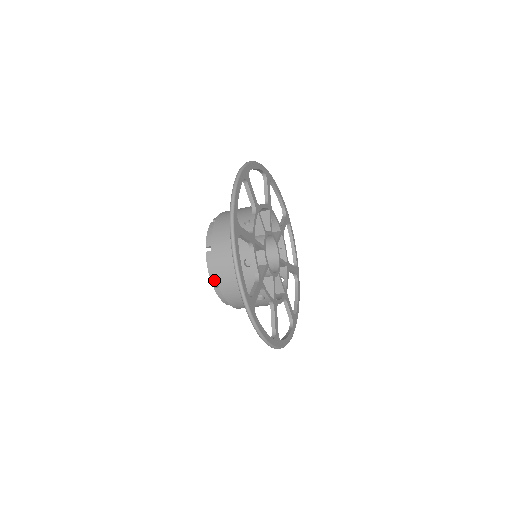
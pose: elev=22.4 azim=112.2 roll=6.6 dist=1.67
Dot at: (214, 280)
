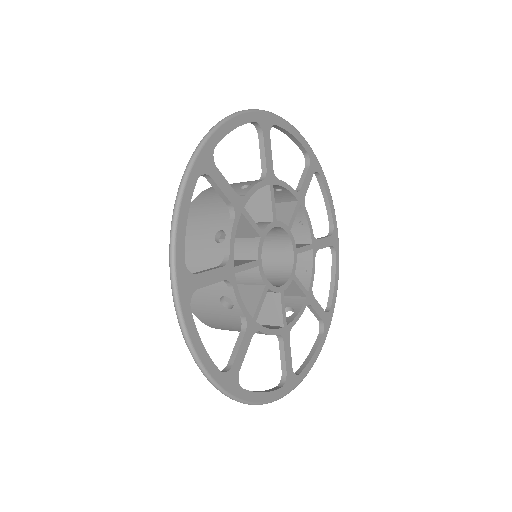
Dot at: occluded
